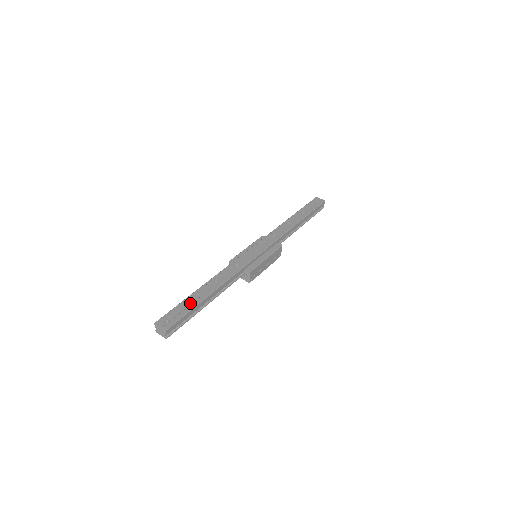
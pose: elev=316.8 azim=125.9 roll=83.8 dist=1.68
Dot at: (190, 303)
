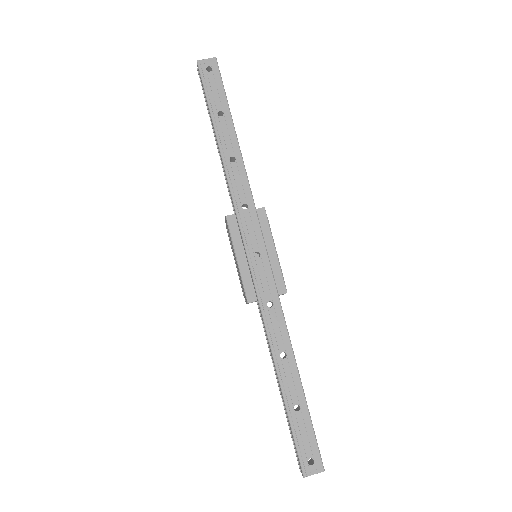
Dot at: (299, 414)
